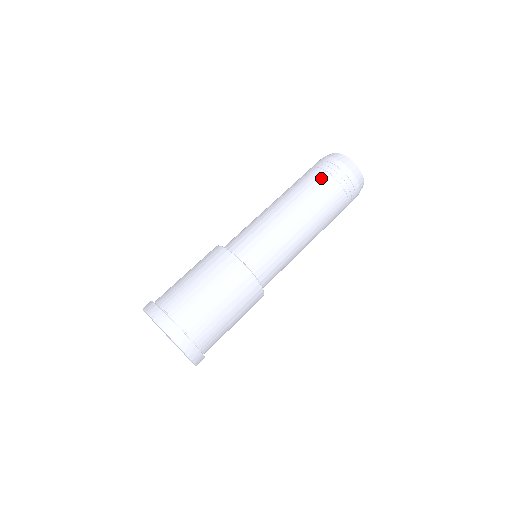
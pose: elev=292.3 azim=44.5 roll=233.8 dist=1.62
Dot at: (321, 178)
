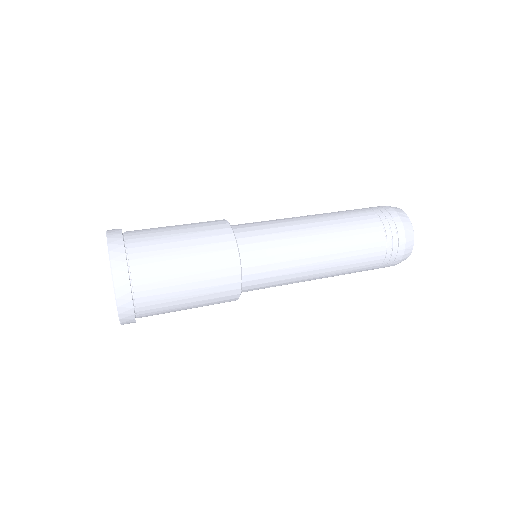
Dot at: (371, 221)
